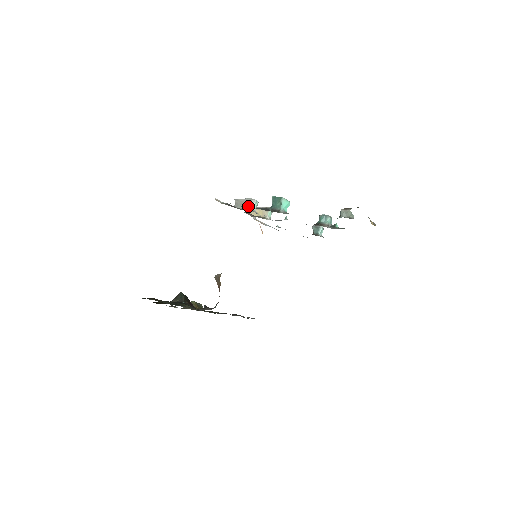
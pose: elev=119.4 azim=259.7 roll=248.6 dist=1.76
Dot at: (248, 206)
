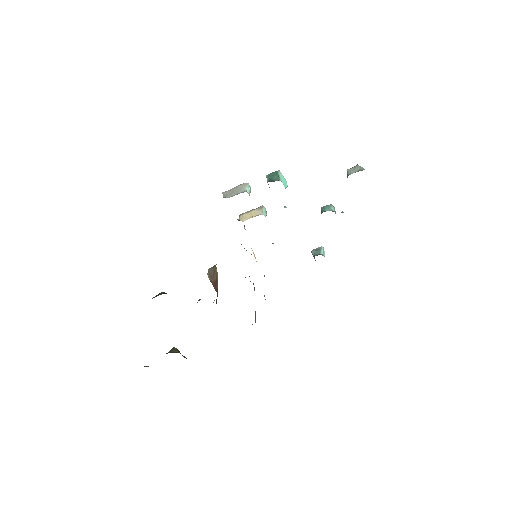
Dot at: (240, 191)
